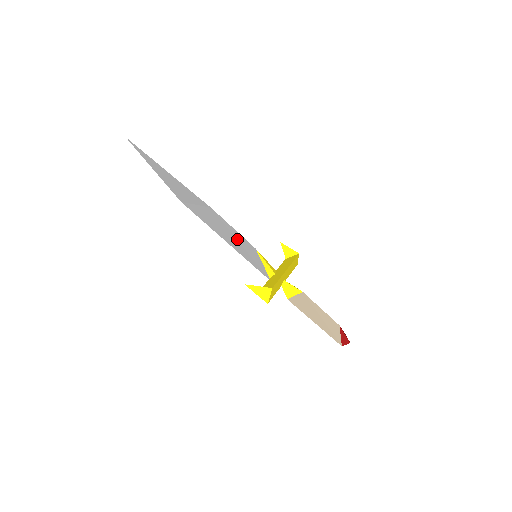
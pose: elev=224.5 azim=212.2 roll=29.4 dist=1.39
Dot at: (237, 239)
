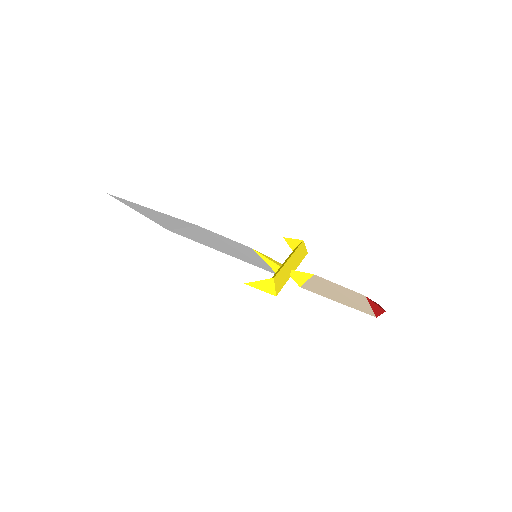
Dot at: (231, 246)
